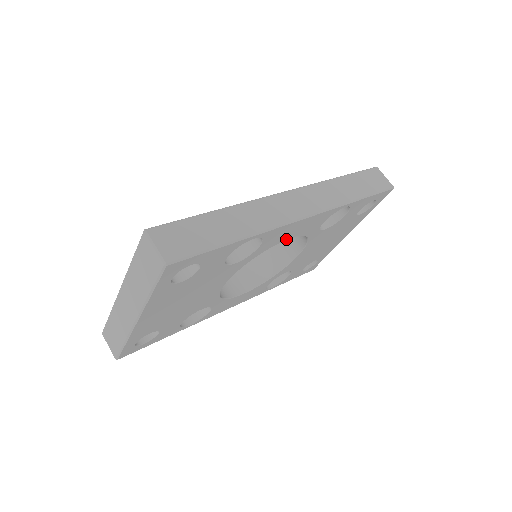
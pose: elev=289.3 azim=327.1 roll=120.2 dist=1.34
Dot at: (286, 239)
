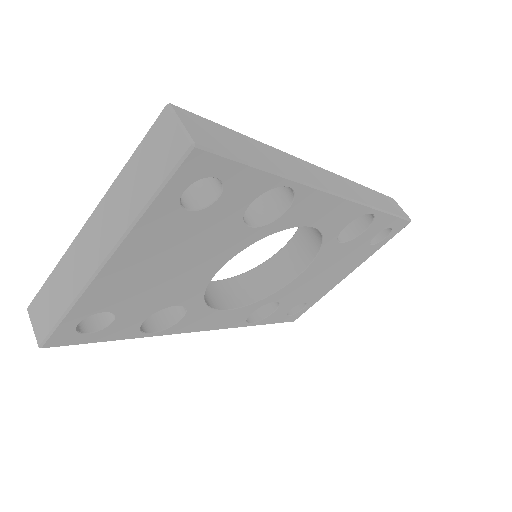
Dot at: (308, 225)
